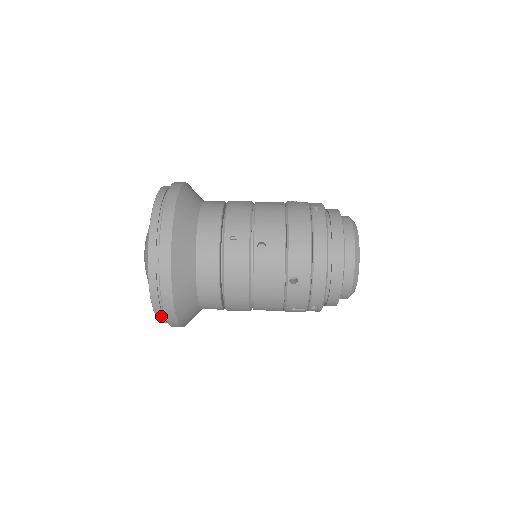
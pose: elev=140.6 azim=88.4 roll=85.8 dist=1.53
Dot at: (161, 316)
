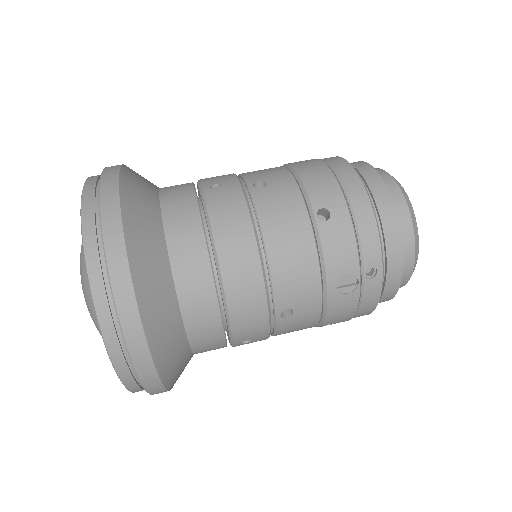
Dot at: (112, 331)
